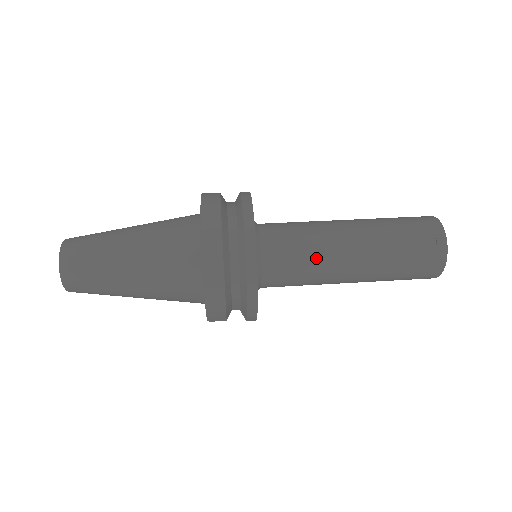
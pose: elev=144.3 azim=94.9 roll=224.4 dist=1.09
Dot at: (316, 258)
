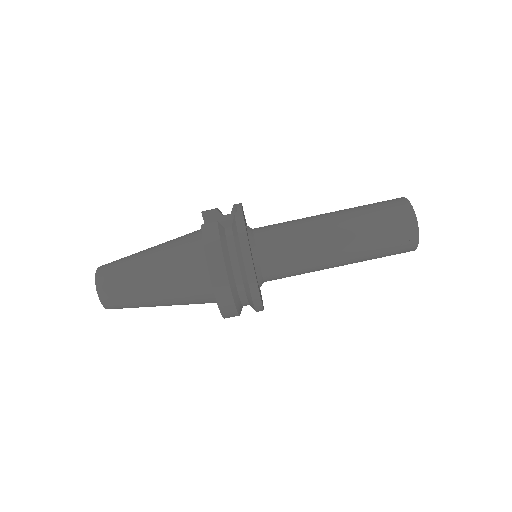
Dot at: (307, 267)
